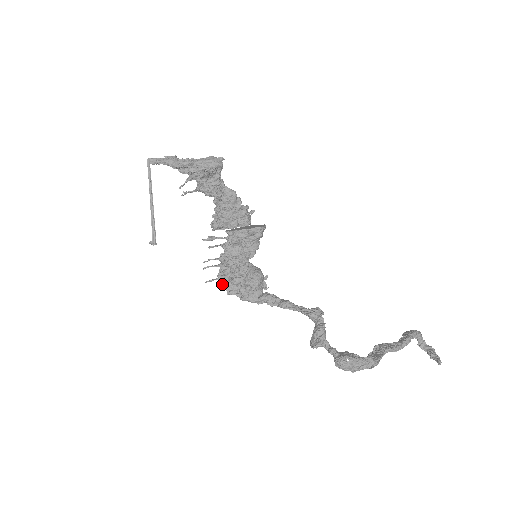
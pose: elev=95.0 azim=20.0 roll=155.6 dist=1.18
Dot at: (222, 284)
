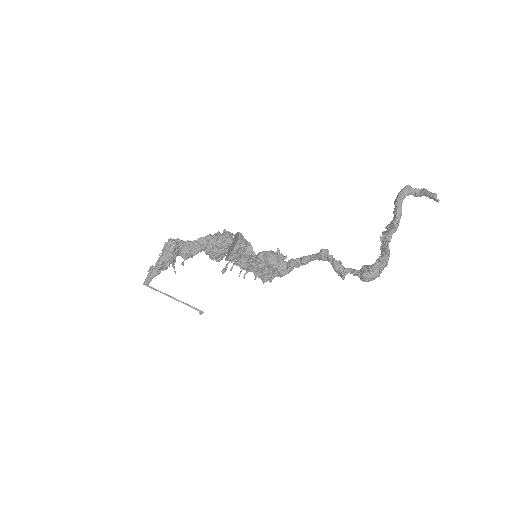
Dot at: (262, 279)
